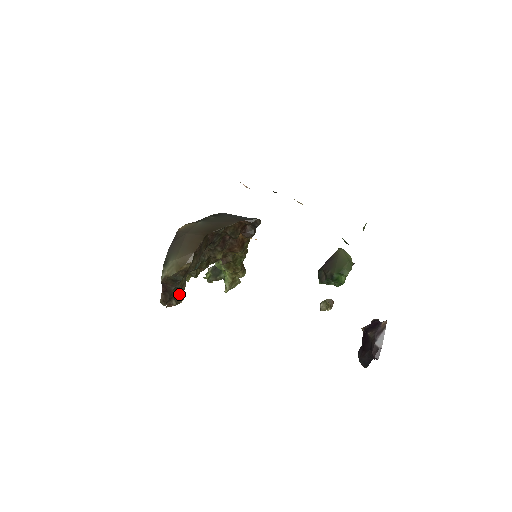
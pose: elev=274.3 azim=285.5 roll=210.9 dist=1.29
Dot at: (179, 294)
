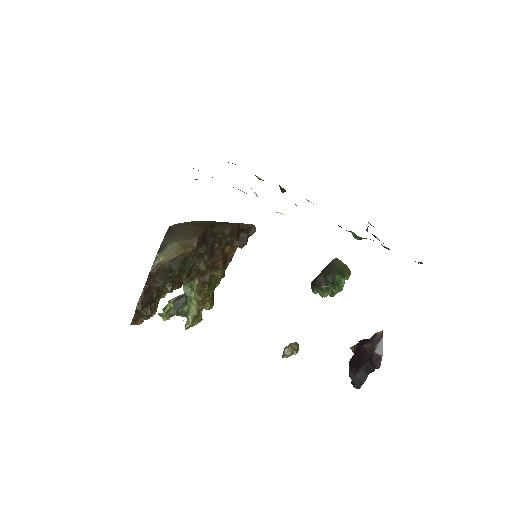
Dot at: (153, 304)
